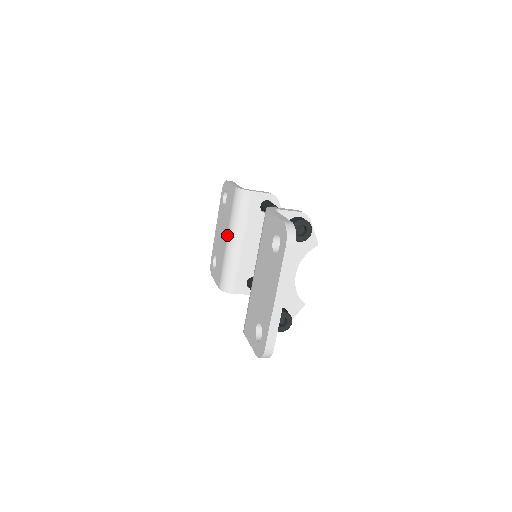
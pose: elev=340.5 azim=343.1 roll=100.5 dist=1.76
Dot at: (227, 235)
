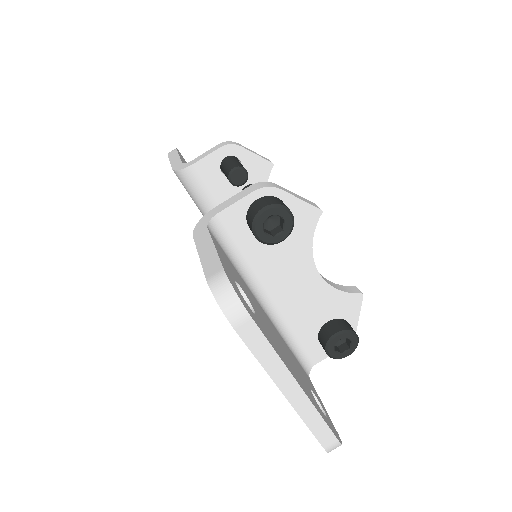
Dot at: occluded
